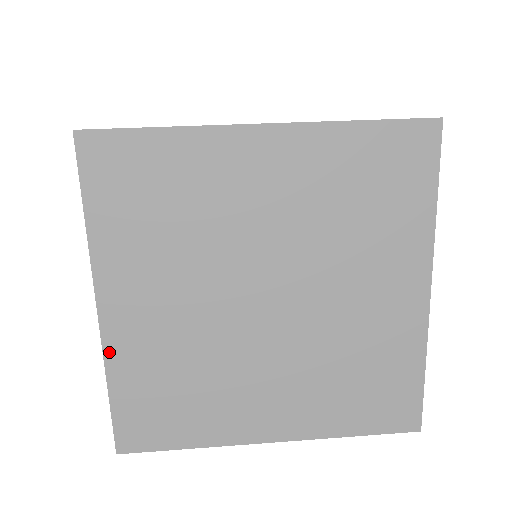
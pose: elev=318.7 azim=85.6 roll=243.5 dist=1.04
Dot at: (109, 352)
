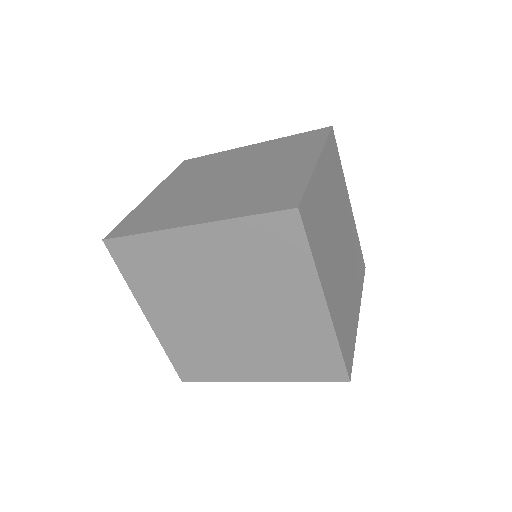
Dot at: (141, 205)
